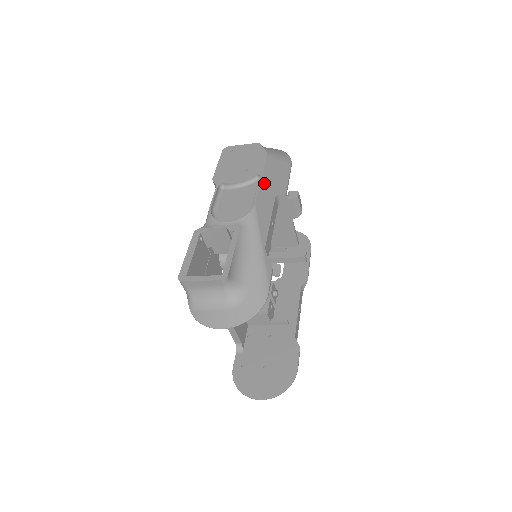
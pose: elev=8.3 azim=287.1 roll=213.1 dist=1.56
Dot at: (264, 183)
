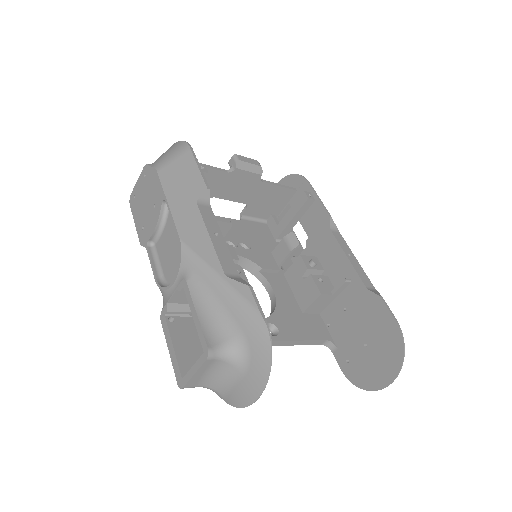
Dot at: (174, 204)
